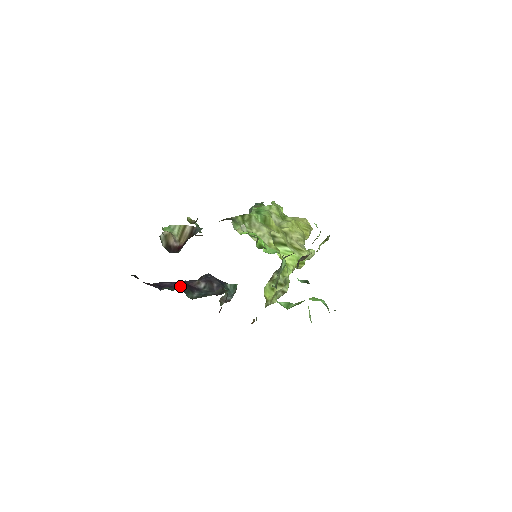
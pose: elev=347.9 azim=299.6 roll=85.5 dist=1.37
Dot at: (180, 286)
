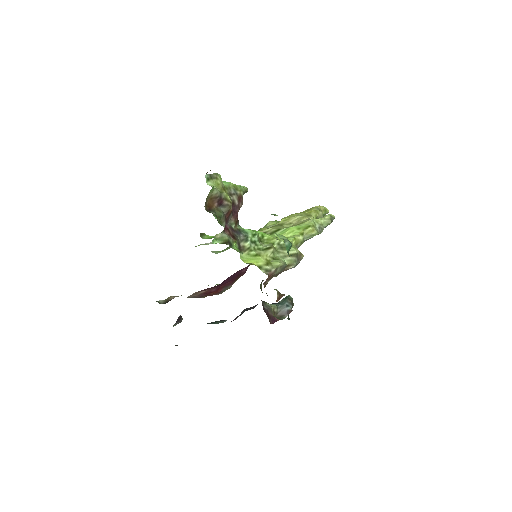
Dot at: occluded
